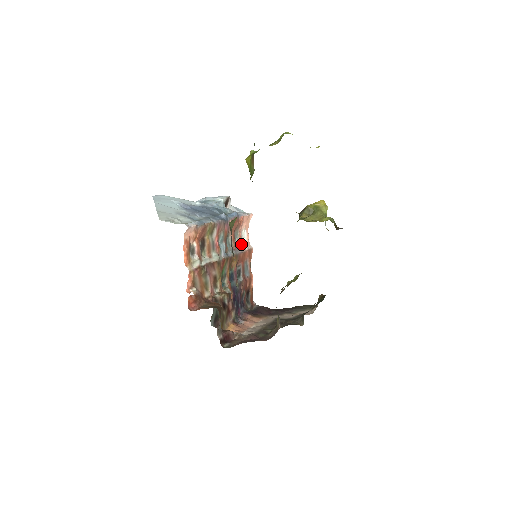
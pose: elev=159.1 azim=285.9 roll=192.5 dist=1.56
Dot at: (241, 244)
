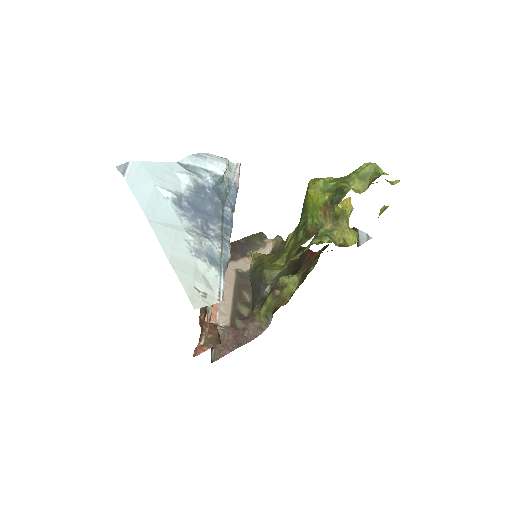
Dot at: occluded
